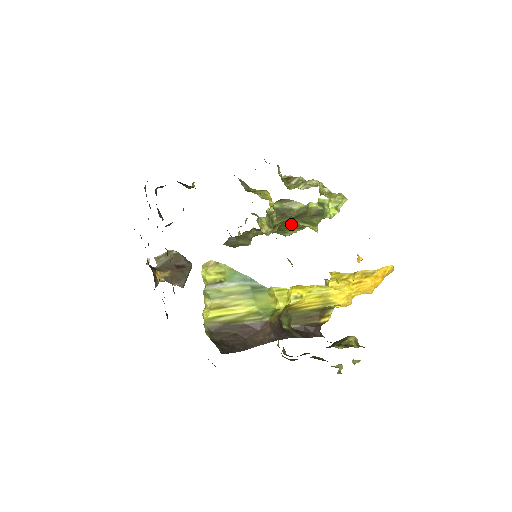
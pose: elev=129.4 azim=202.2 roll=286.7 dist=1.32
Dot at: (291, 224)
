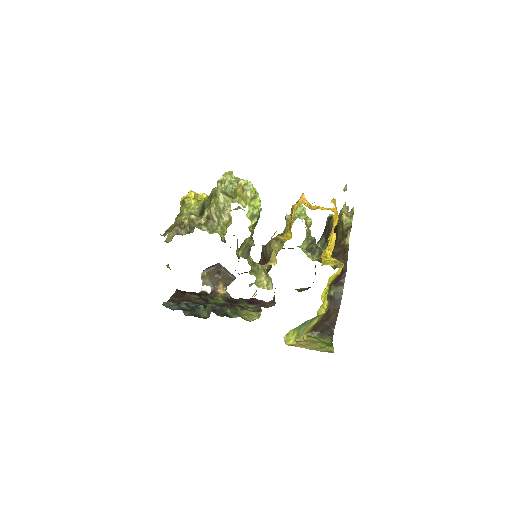
Dot at: occluded
